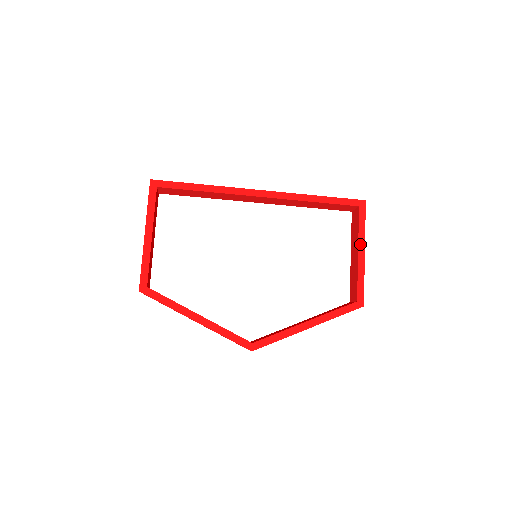
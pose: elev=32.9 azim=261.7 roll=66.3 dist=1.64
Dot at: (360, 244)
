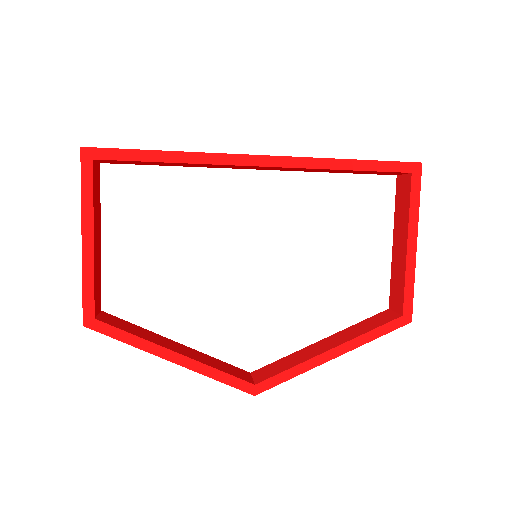
Dot at: (410, 232)
